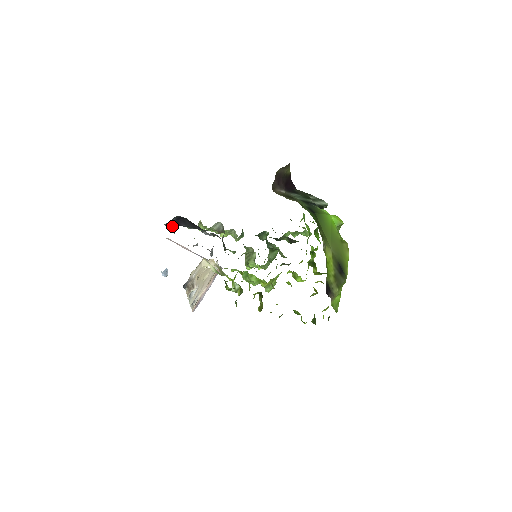
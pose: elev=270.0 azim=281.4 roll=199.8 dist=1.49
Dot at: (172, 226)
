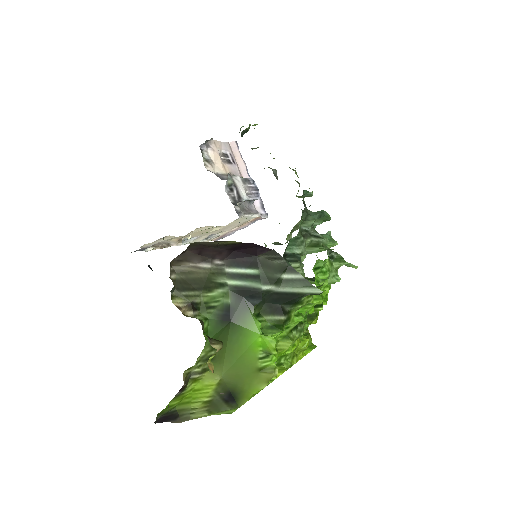
Dot at: occluded
